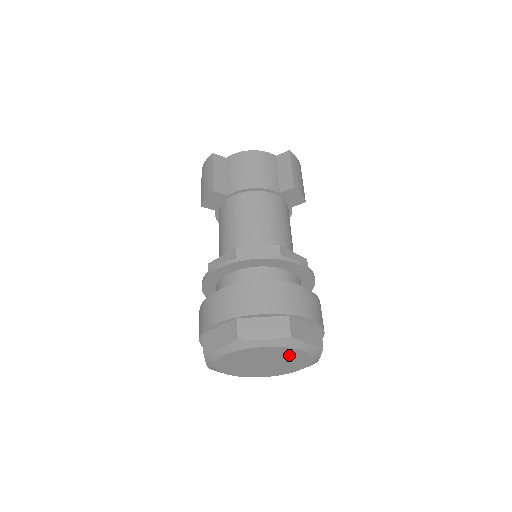
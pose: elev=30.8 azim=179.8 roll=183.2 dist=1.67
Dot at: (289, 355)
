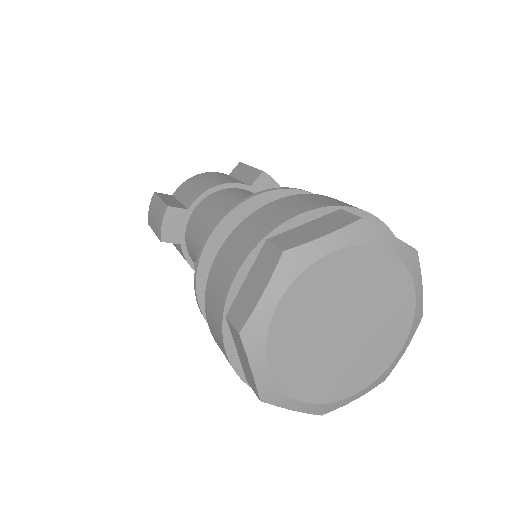
Dot at: (376, 280)
